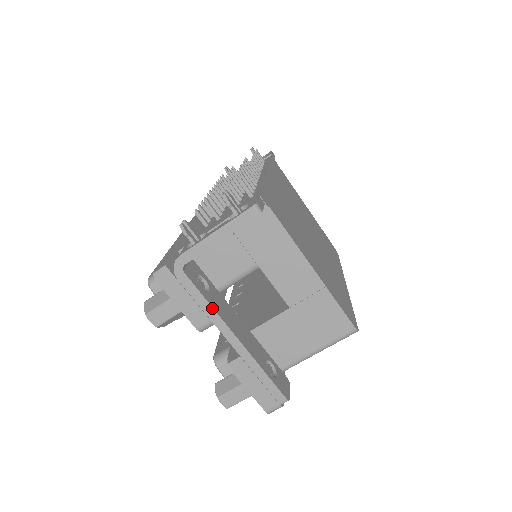
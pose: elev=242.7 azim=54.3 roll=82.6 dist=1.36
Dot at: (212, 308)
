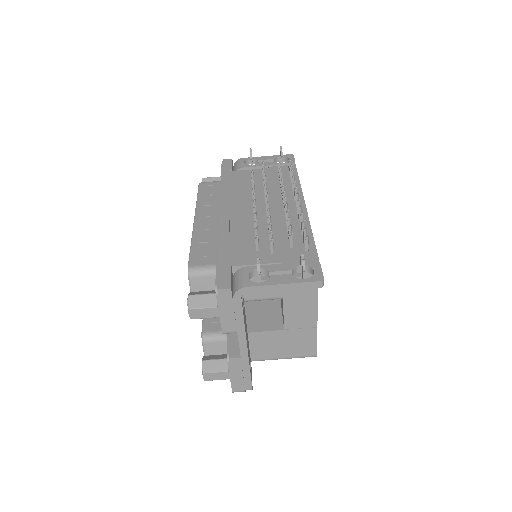
Dot at: (244, 325)
